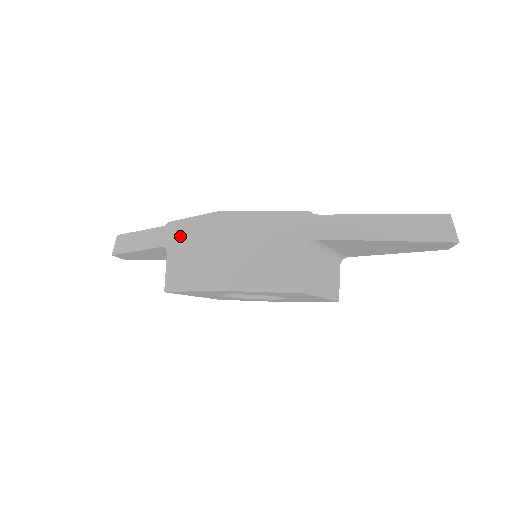
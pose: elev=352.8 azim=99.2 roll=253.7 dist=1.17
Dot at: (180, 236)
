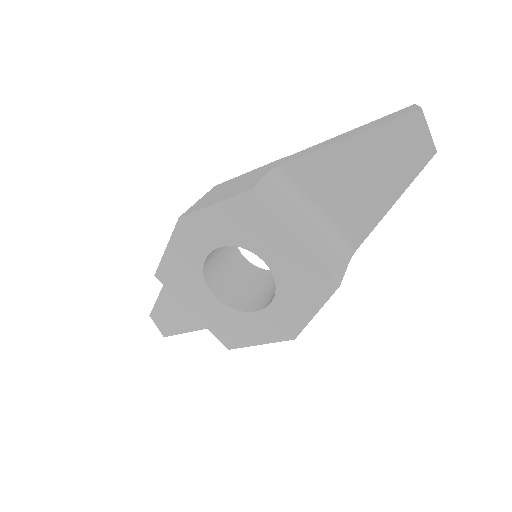
Dot at: occluded
